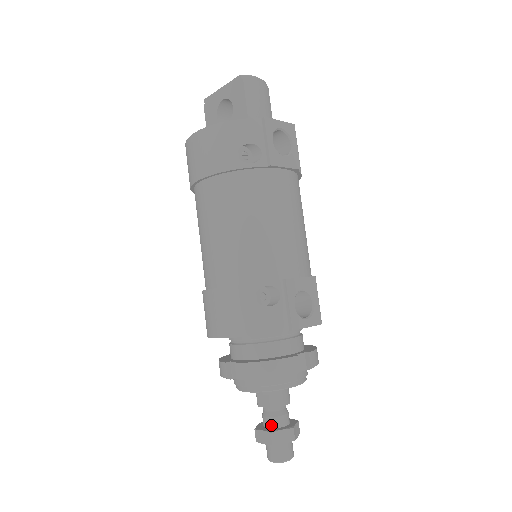
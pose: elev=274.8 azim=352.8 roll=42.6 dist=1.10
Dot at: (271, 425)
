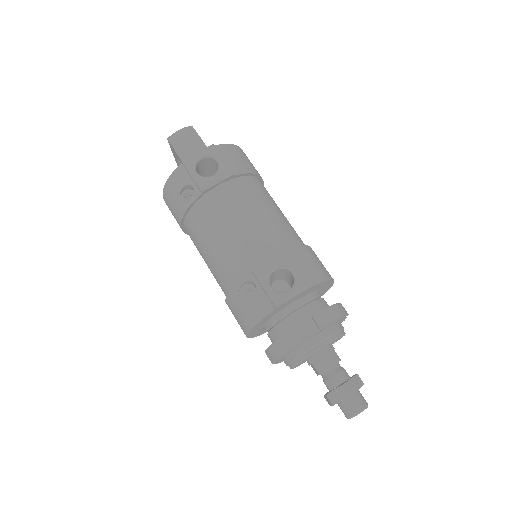
Dot at: (329, 388)
